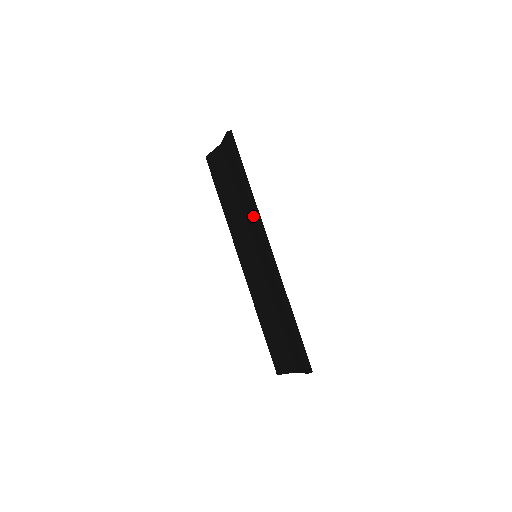
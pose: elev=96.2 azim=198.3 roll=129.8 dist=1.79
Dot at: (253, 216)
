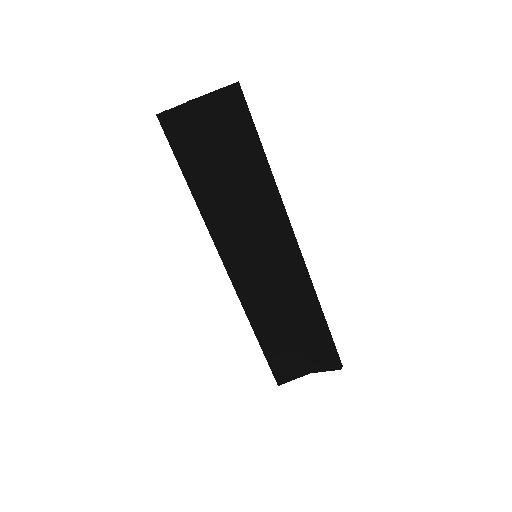
Dot at: (274, 206)
